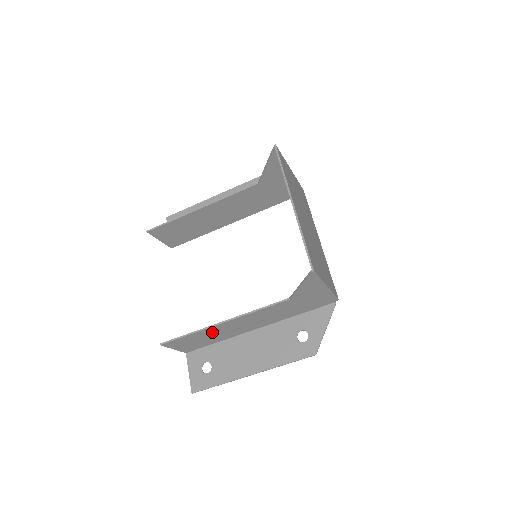
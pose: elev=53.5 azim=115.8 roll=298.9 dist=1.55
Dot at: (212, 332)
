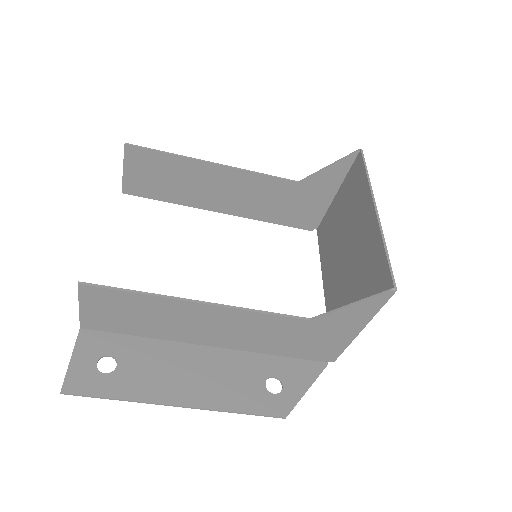
Dot at: (166, 311)
